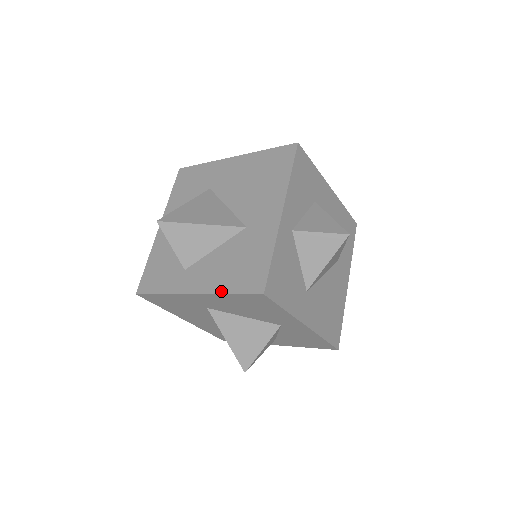
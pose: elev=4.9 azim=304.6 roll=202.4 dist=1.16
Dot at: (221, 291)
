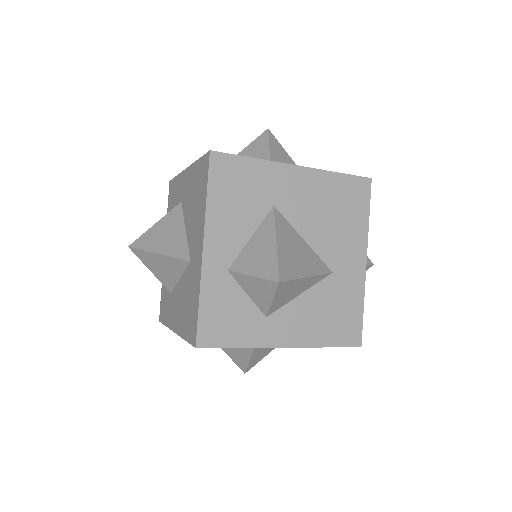
Dot at: (319, 344)
